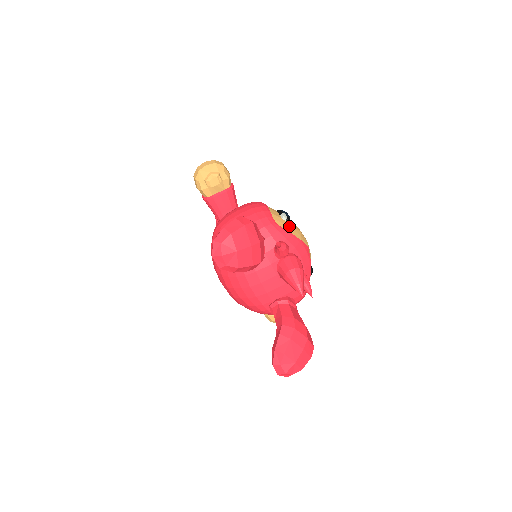
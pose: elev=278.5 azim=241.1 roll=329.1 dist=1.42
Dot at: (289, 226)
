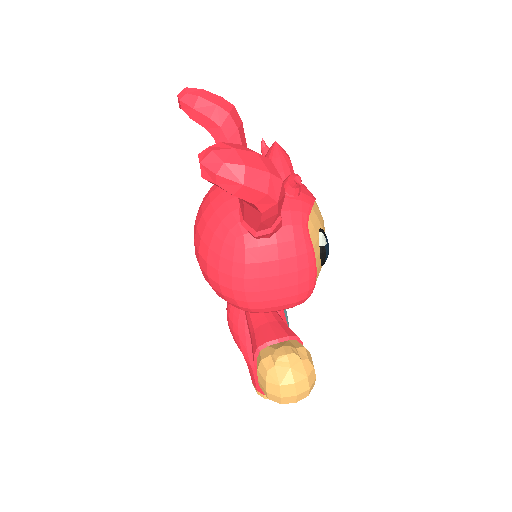
Dot at: occluded
